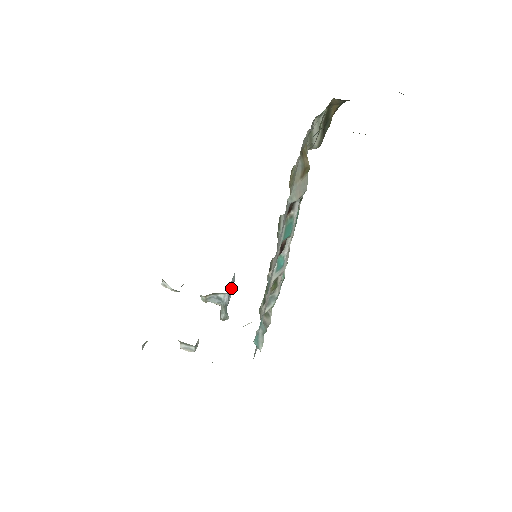
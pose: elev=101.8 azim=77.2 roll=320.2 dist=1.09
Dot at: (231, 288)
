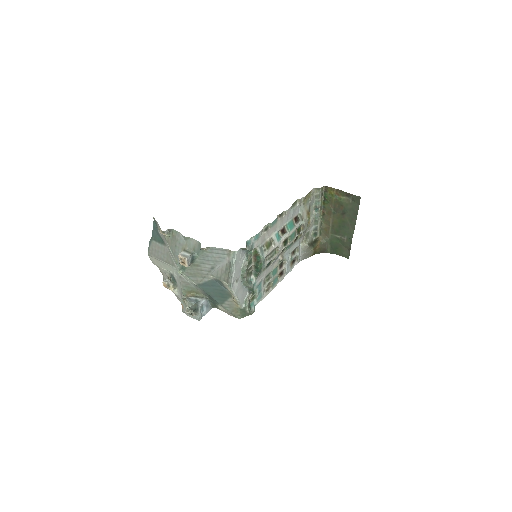
Dot at: (206, 307)
